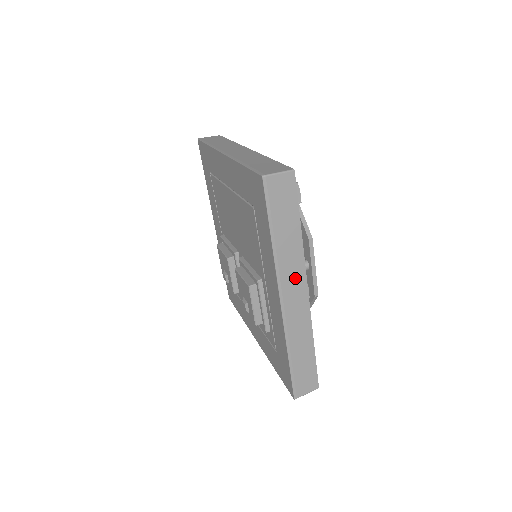
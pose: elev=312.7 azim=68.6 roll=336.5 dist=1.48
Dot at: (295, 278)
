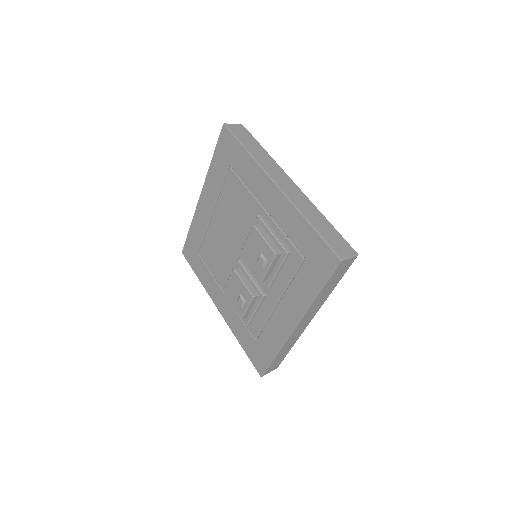
Dot at: (278, 173)
